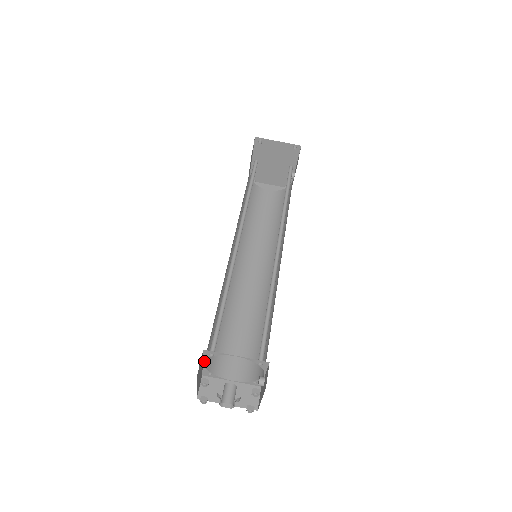
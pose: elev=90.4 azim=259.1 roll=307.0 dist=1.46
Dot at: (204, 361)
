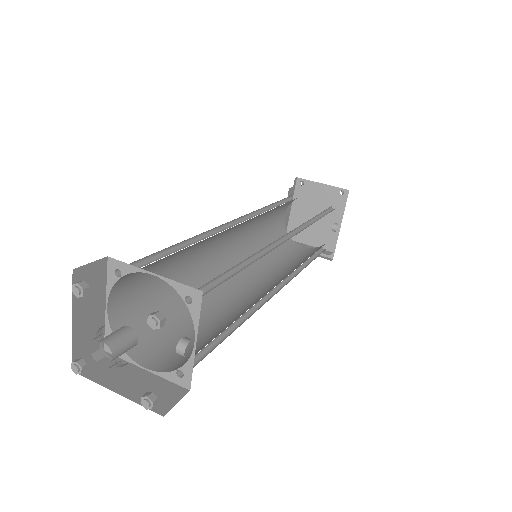
Dot at: (110, 305)
